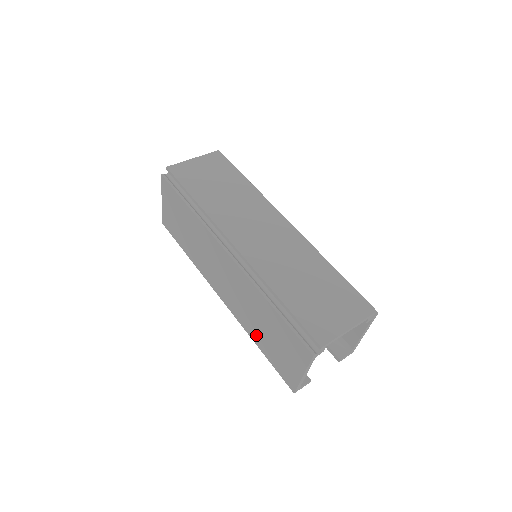
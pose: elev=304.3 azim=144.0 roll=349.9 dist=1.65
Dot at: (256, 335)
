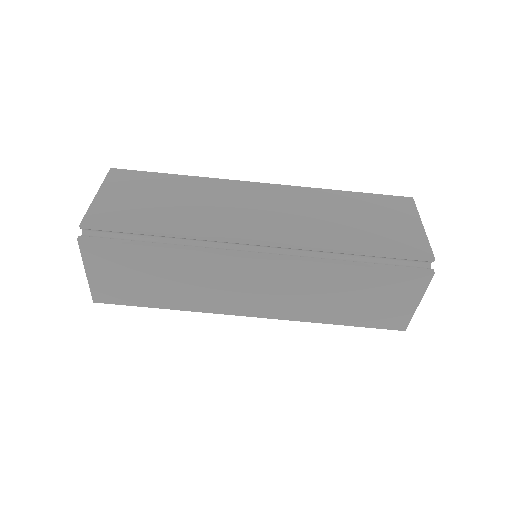
Dot at: occluded
